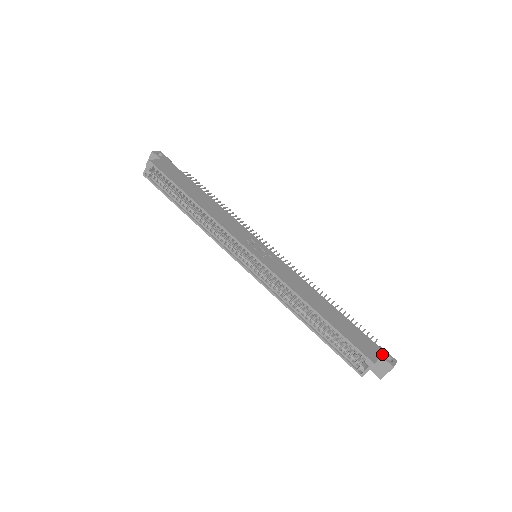
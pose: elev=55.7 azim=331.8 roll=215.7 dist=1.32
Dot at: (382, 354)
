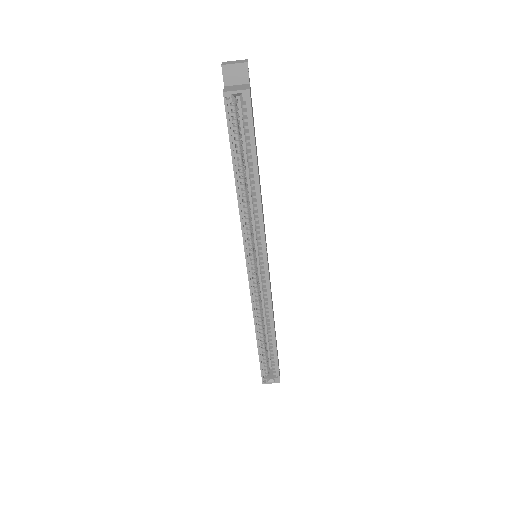
Dot at: occluded
